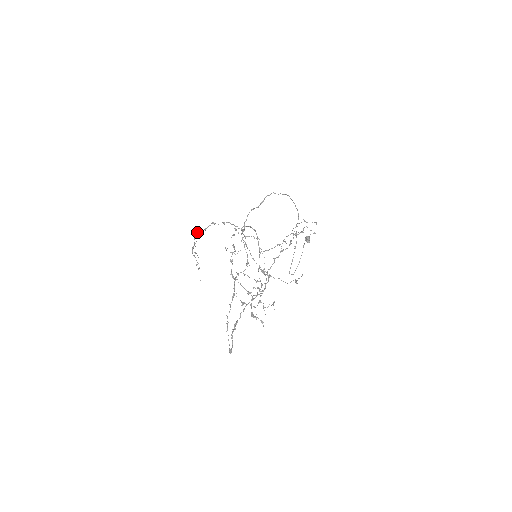
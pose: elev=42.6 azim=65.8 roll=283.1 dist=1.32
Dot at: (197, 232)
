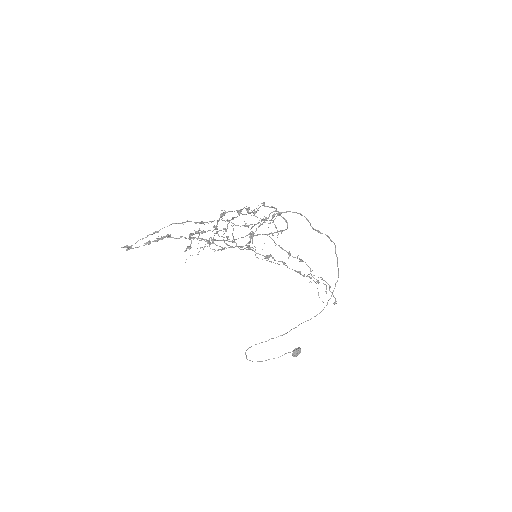
Dot at: occluded
